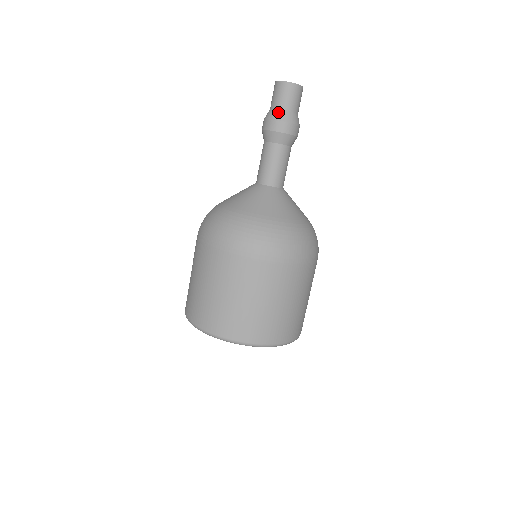
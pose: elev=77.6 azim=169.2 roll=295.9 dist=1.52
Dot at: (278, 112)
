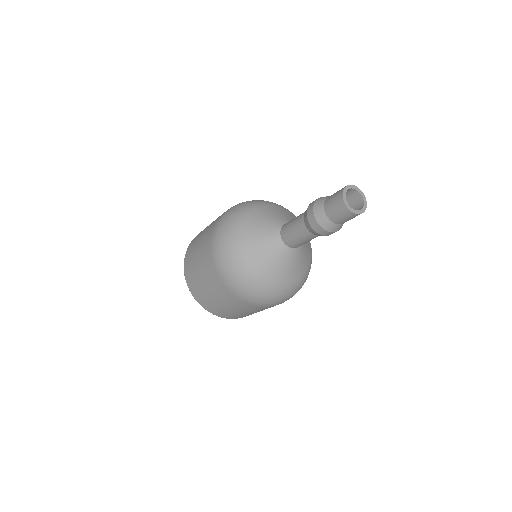
Dot at: (322, 213)
